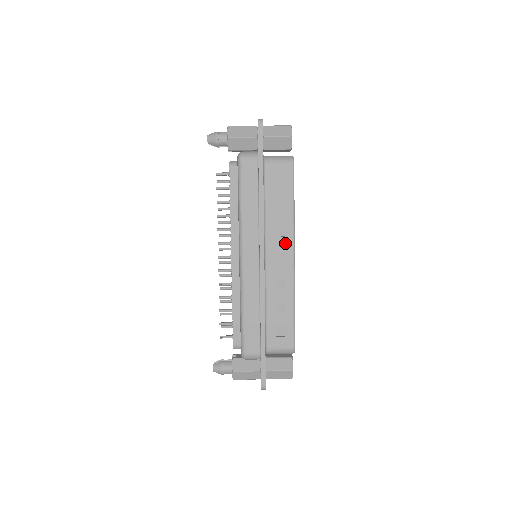
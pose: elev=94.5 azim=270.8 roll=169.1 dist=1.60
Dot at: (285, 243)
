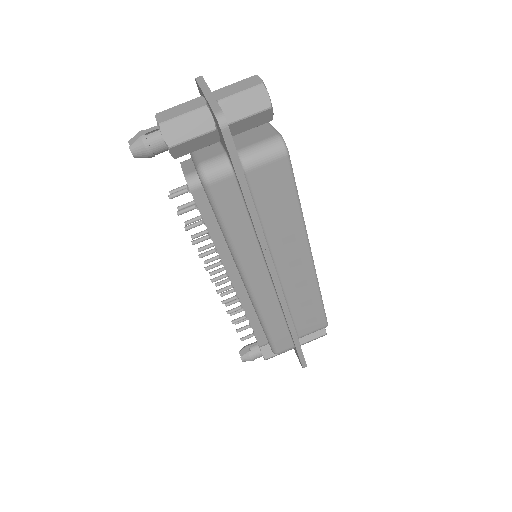
Dot at: (297, 247)
